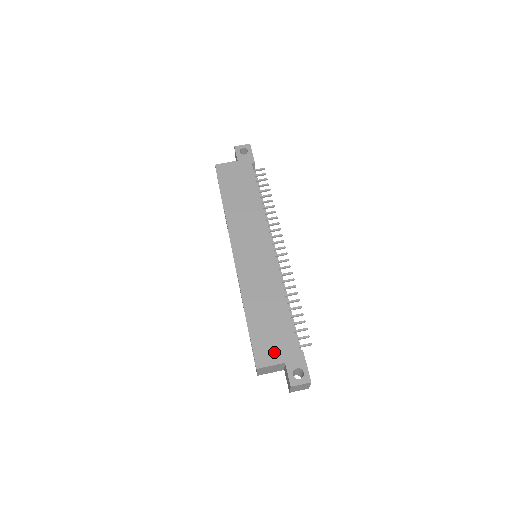
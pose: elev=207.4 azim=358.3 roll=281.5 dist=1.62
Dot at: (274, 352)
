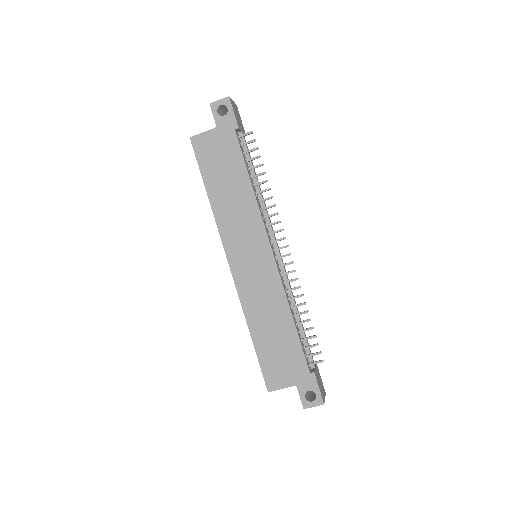
Dot at: (284, 375)
